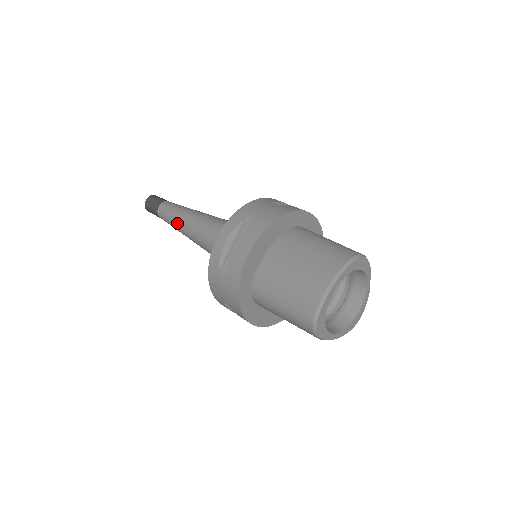
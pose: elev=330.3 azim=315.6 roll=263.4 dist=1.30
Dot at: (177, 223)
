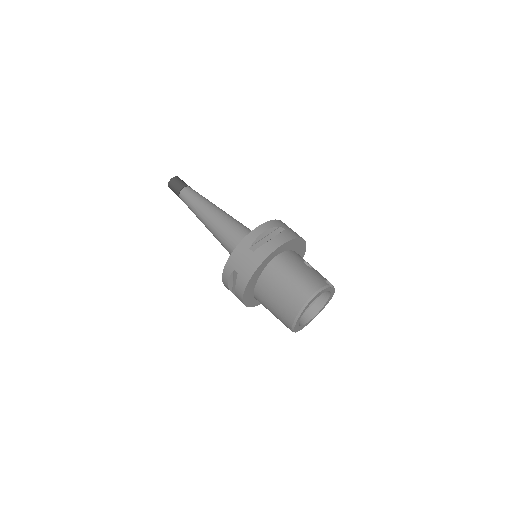
Dot at: (197, 217)
